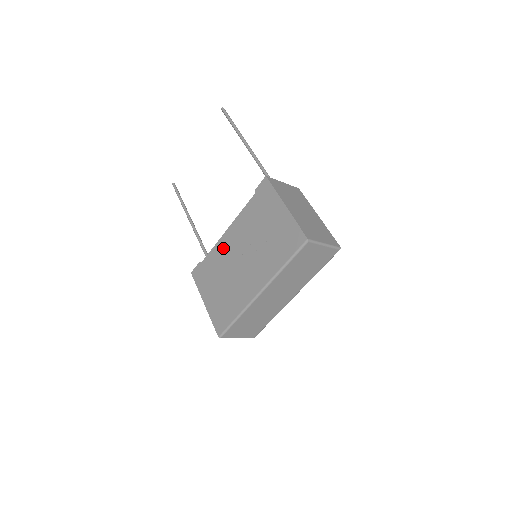
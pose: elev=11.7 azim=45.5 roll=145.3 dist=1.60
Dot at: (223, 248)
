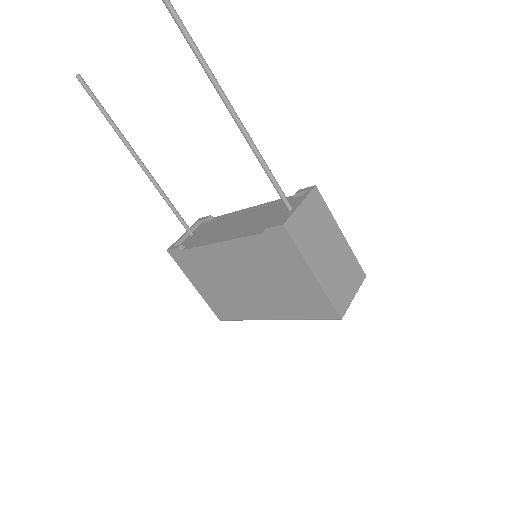
Dot at: (215, 257)
